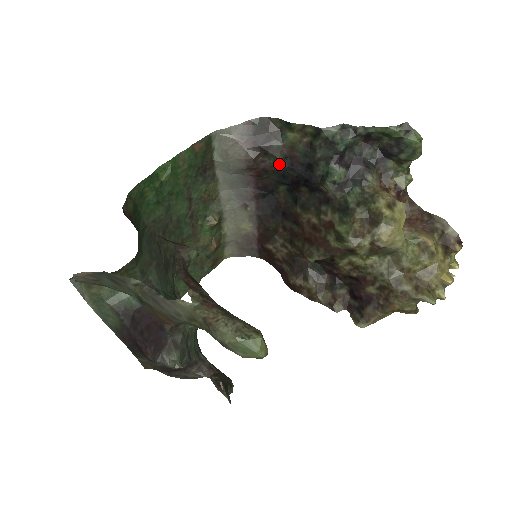
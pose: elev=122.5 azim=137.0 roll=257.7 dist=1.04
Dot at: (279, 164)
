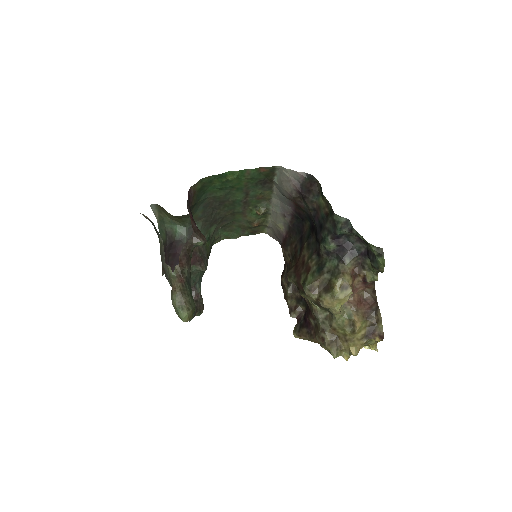
Dot at: (309, 210)
